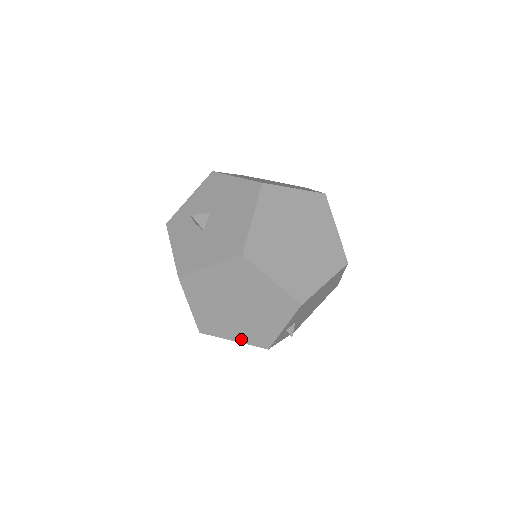
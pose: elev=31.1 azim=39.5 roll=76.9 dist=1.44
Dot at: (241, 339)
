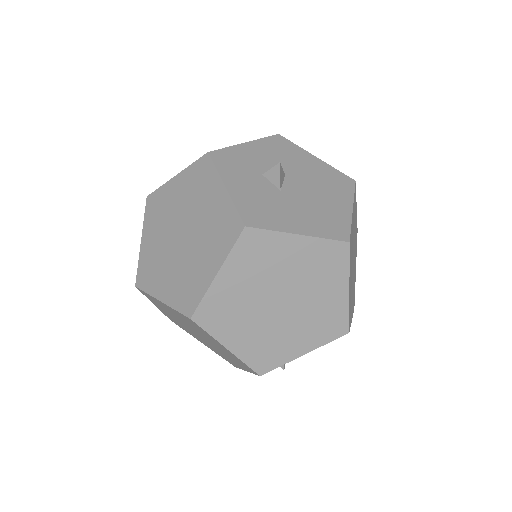
Dot at: (240, 350)
